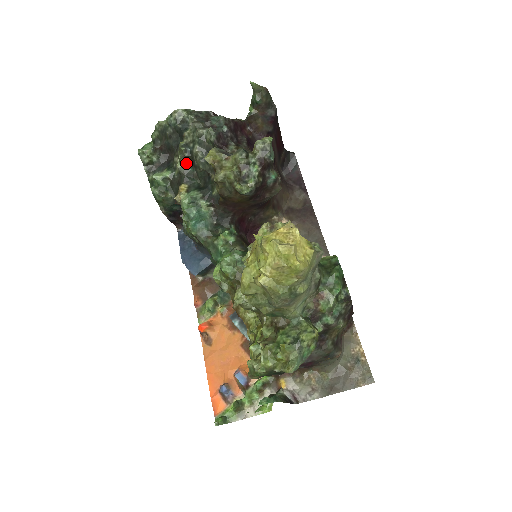
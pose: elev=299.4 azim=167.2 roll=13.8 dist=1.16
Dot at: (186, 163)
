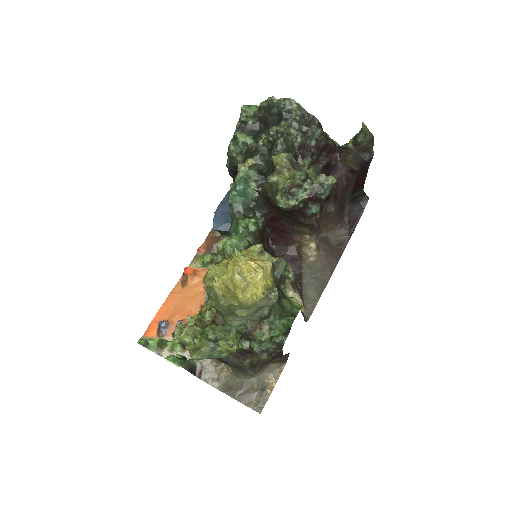
Dot at: (267, 145)
